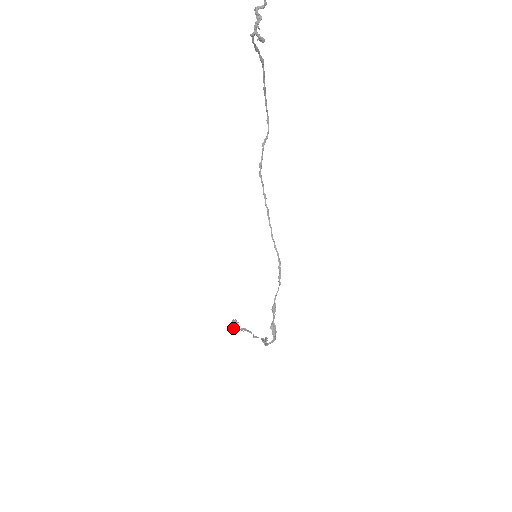
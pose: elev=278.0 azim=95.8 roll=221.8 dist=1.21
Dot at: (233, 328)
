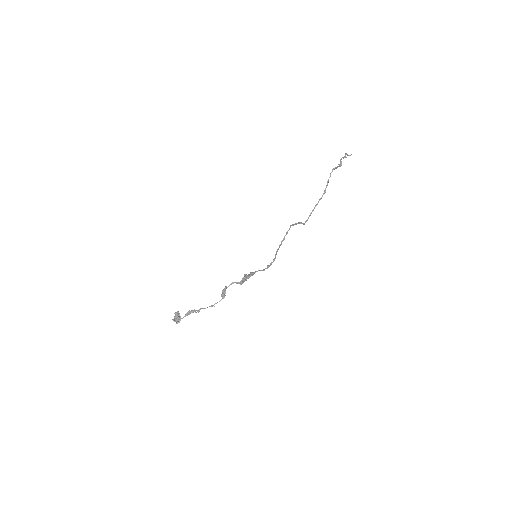
Dot at: (178, 312)
